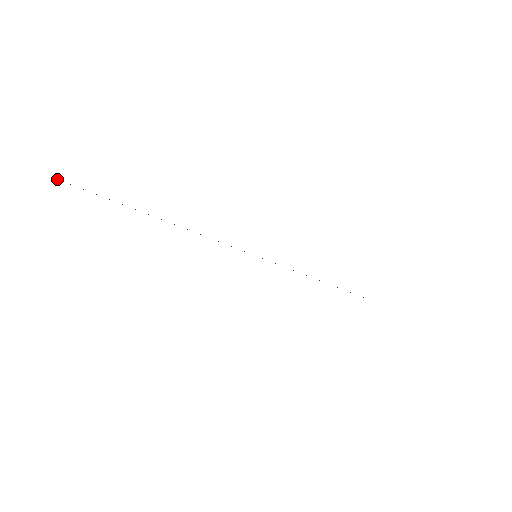
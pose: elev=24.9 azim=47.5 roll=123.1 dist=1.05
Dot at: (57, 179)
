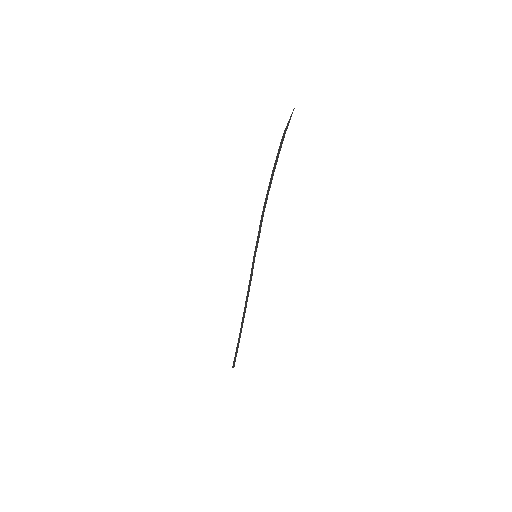
Dot at: (288, 123)
